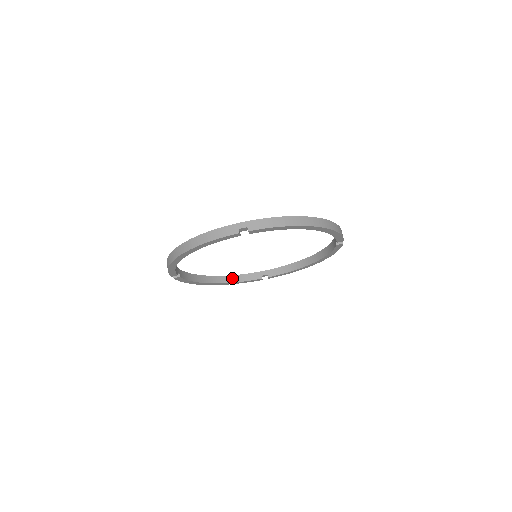
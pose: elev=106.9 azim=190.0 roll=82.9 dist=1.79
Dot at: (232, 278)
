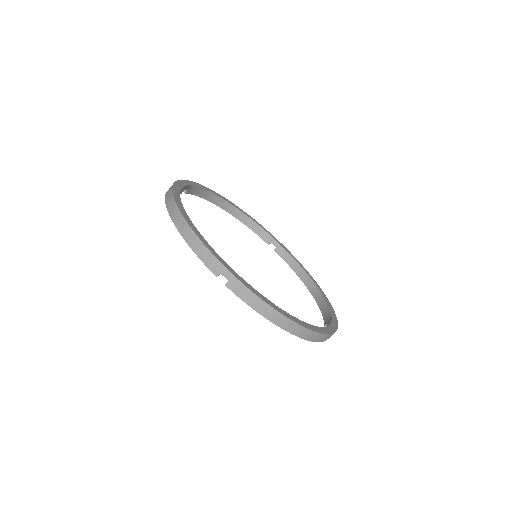
Dot at: (246, 219)
